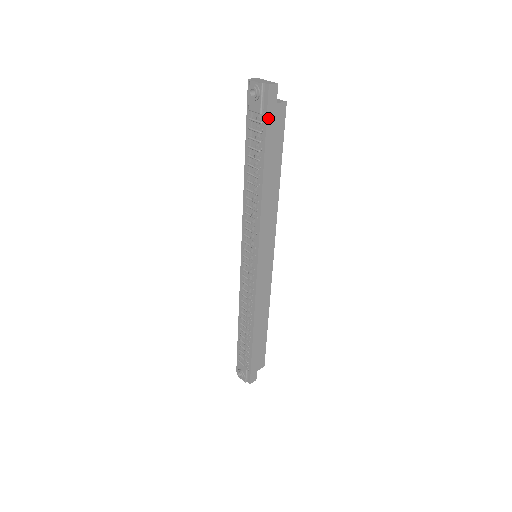
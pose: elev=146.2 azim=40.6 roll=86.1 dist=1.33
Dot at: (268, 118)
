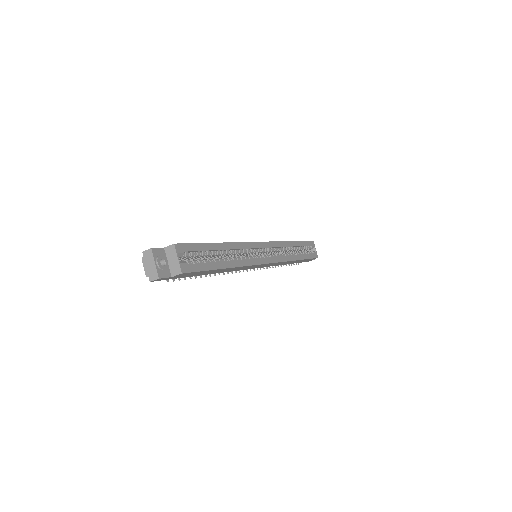
Dot at: (173, 278)
